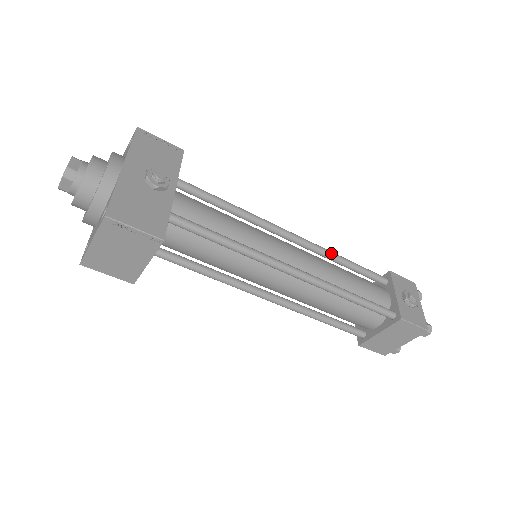
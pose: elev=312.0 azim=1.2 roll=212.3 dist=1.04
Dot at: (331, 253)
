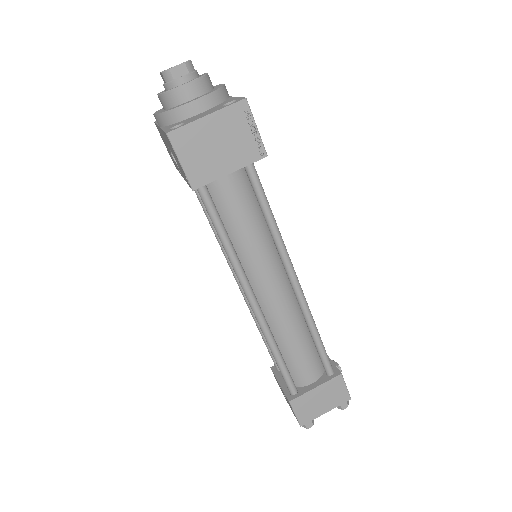
Dot at: occluded
